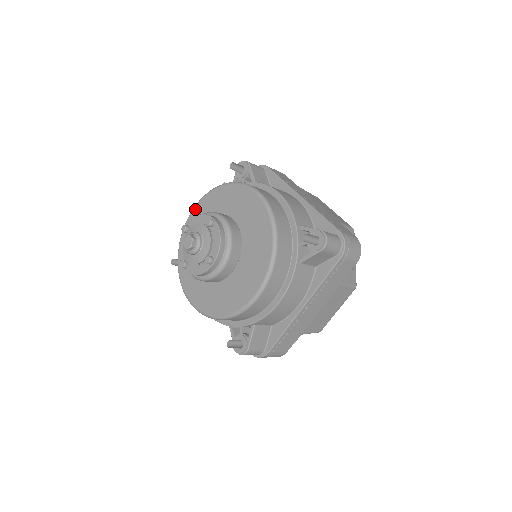
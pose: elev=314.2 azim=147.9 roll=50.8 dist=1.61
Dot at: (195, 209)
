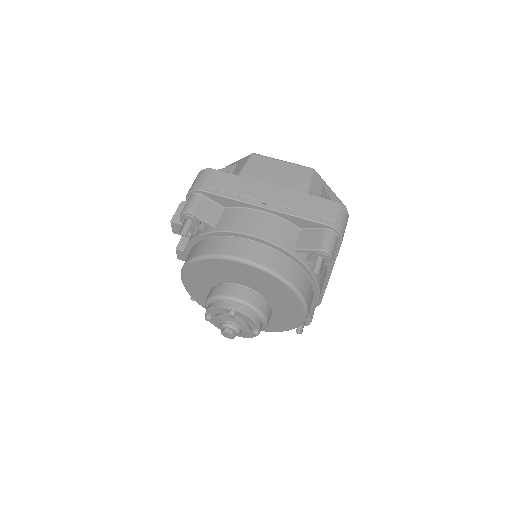
Dot at: (184, 278)
